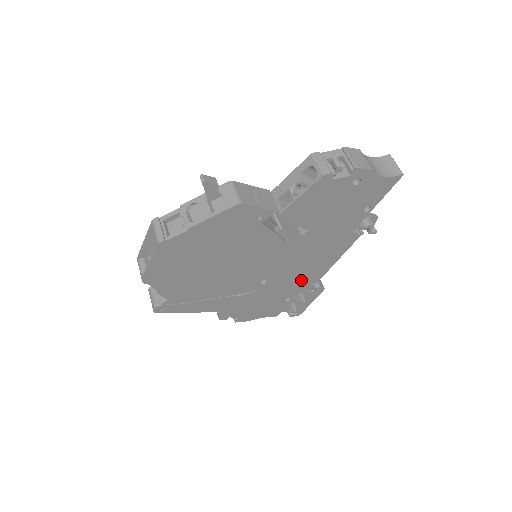
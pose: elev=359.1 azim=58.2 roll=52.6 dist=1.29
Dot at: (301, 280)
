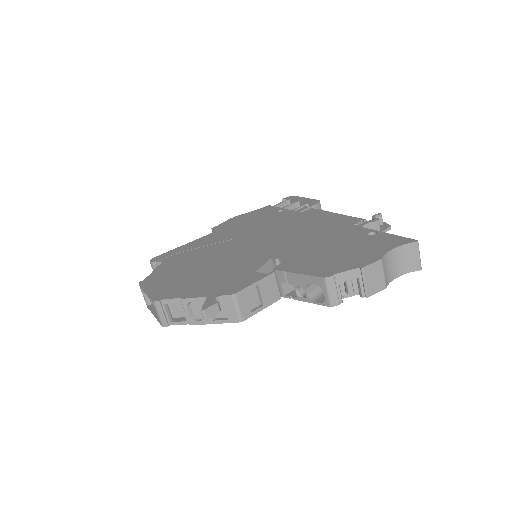
Dot at: occluded
